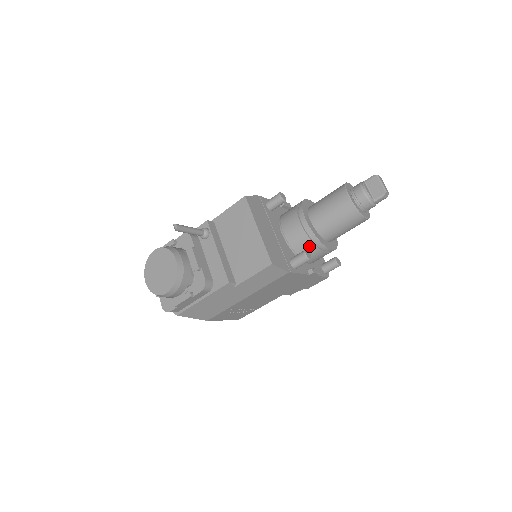
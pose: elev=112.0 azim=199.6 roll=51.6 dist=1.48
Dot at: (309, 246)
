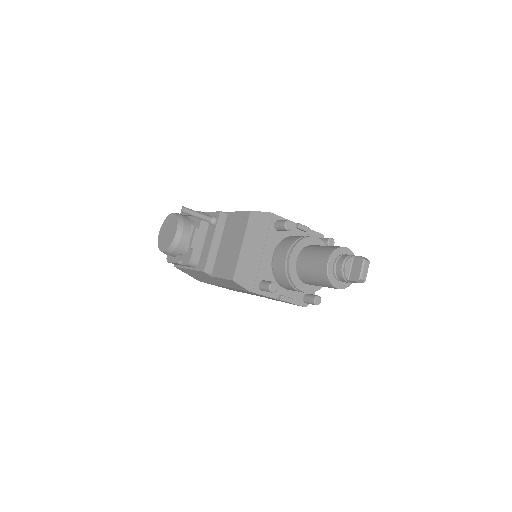
Dot at: (284, 279)
